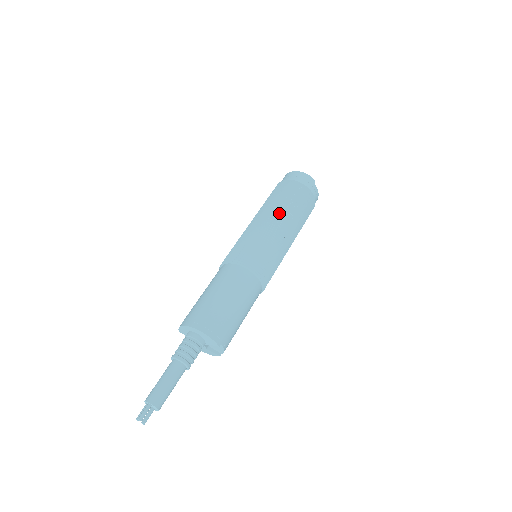
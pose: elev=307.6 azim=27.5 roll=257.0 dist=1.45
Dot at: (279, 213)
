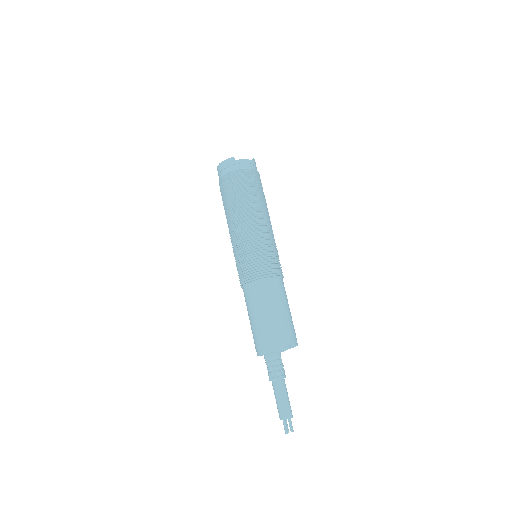
Dot at: (235, 216)
